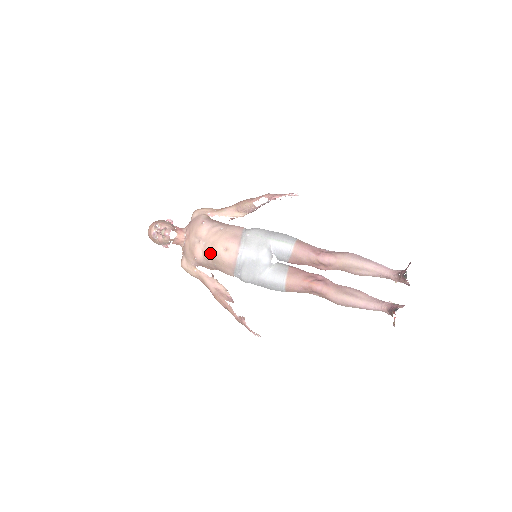
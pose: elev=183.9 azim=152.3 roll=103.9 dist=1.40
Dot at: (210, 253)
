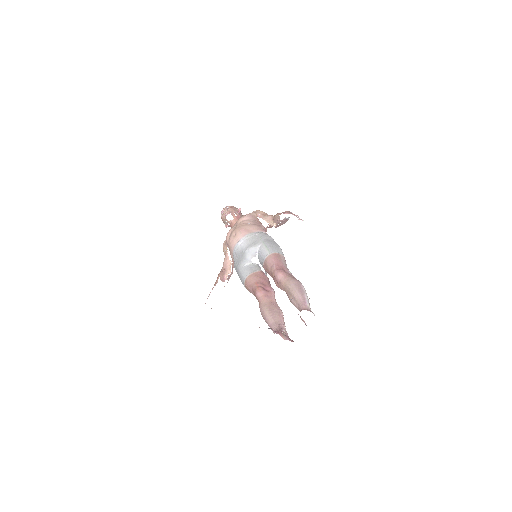
Dot at: occluded
